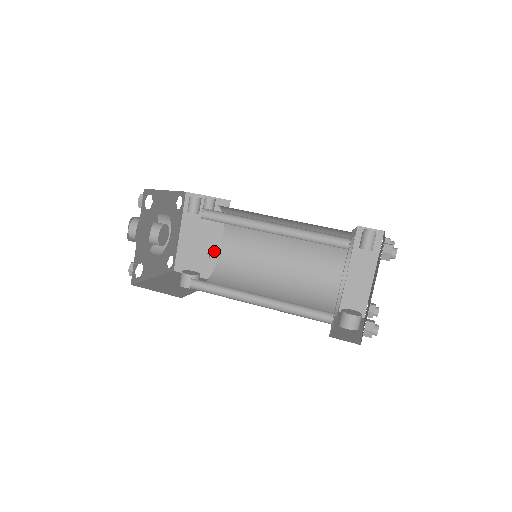
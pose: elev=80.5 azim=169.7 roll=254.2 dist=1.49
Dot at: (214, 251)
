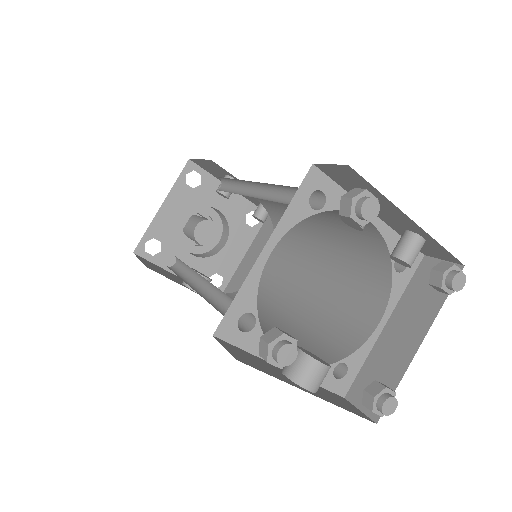
Dot at: occluded
